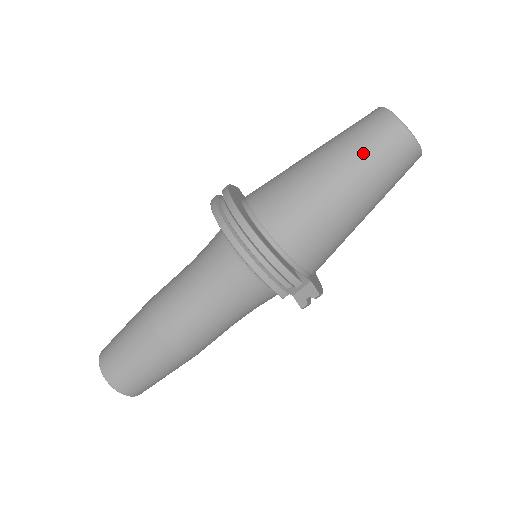
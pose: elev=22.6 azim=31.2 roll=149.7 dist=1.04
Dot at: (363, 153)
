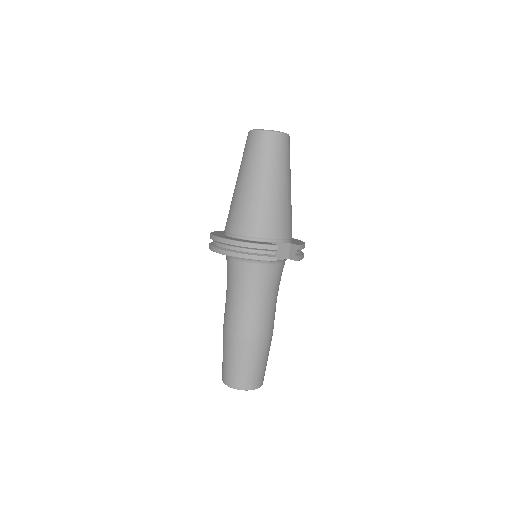
Dot at: (255, 160)
